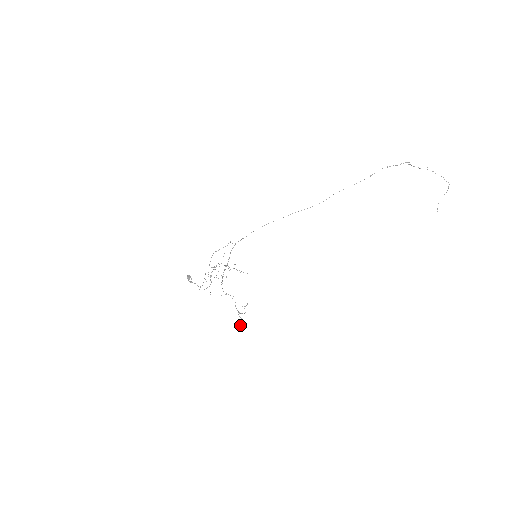
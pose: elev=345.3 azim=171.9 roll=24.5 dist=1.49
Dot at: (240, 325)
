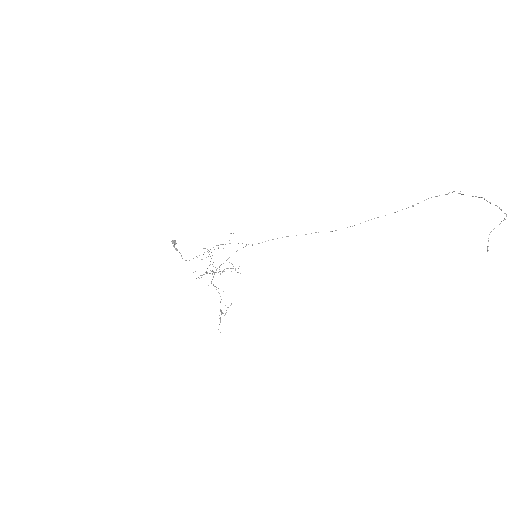
Dot at: occluded
